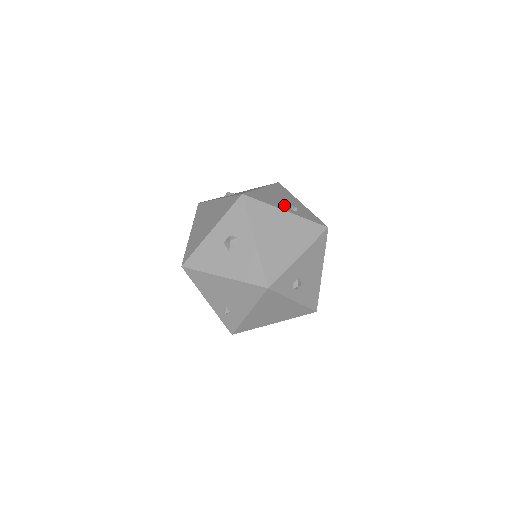
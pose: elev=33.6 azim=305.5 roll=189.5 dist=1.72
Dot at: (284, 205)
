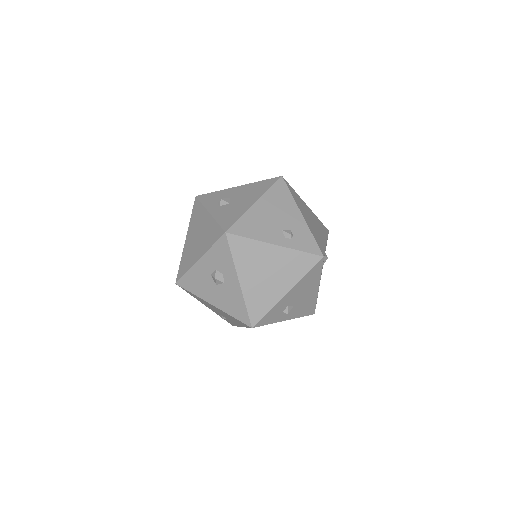
Dot at: (276, 232)
